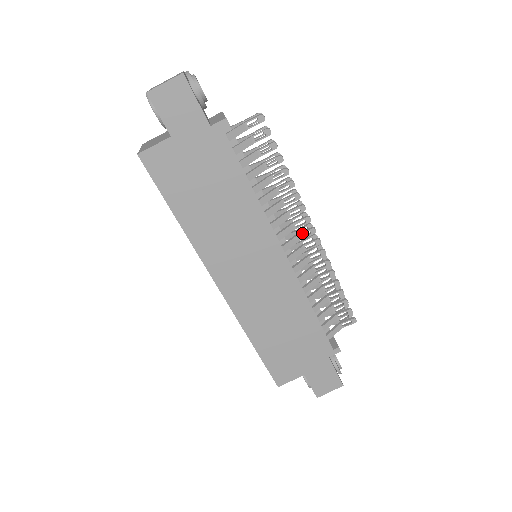
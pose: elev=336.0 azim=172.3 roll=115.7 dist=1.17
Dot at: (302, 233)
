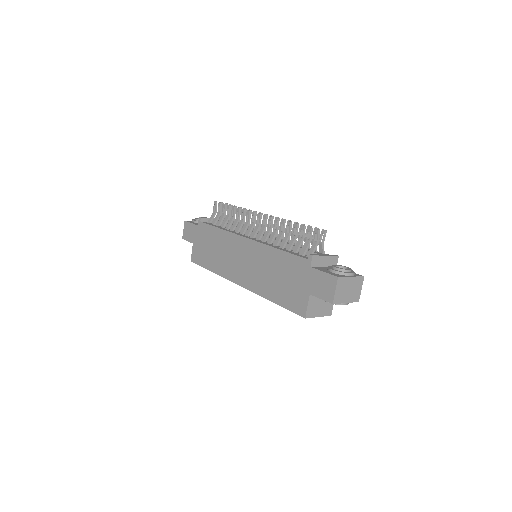
Dot at: (257, 222)
